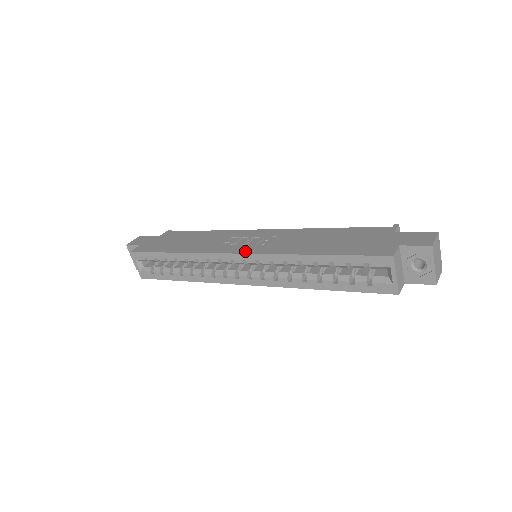
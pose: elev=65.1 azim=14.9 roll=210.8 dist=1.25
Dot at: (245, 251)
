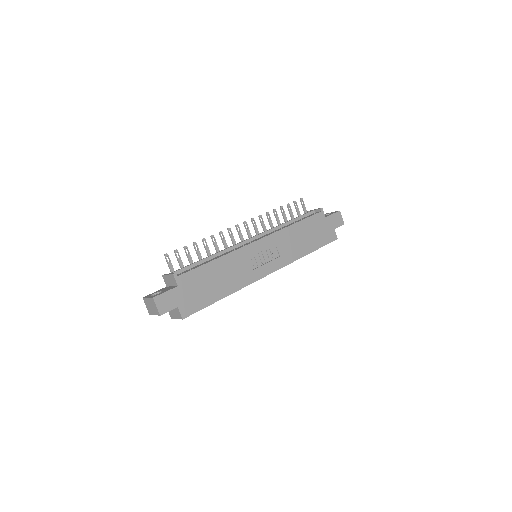
Dot at: (274, 269)
